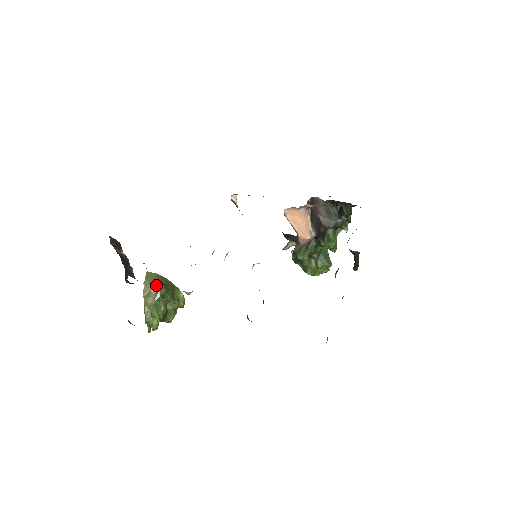
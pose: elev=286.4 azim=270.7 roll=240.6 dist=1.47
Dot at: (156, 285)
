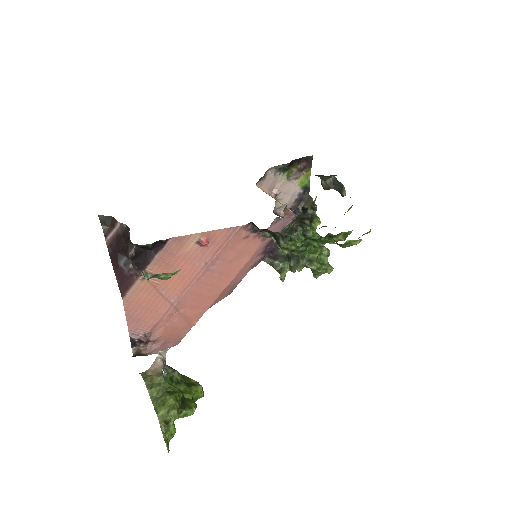
Dot at: (158, 352)
